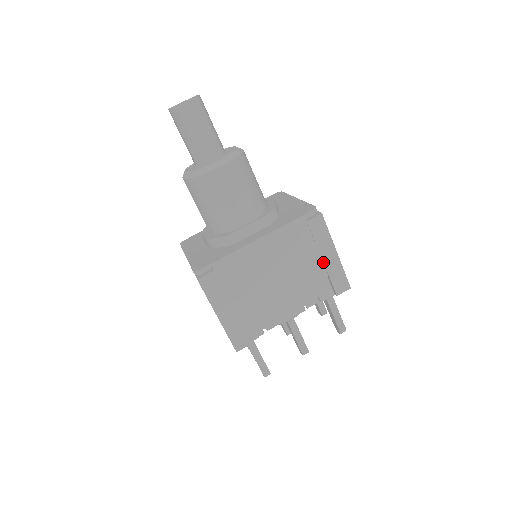
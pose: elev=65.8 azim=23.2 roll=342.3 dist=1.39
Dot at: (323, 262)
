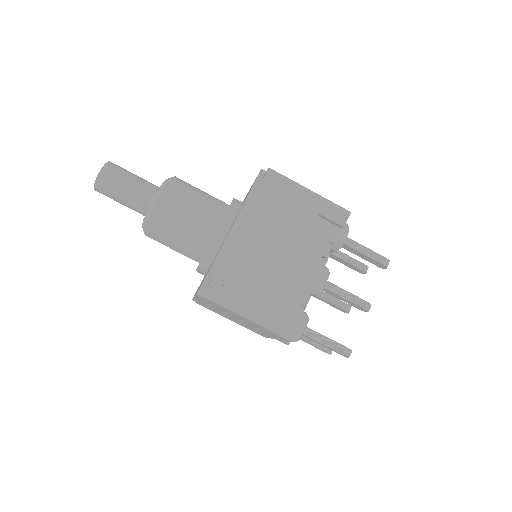
Dot at: (305, 207)
